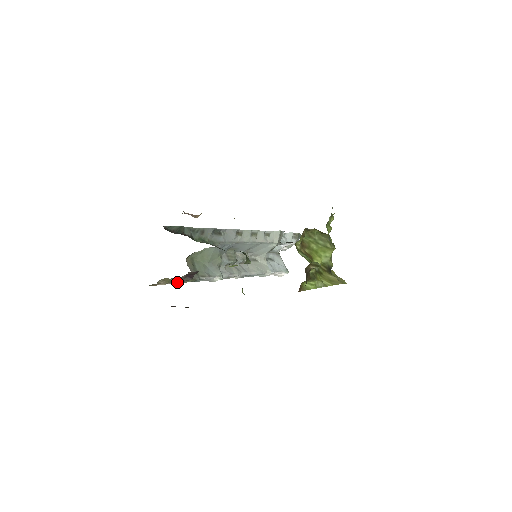
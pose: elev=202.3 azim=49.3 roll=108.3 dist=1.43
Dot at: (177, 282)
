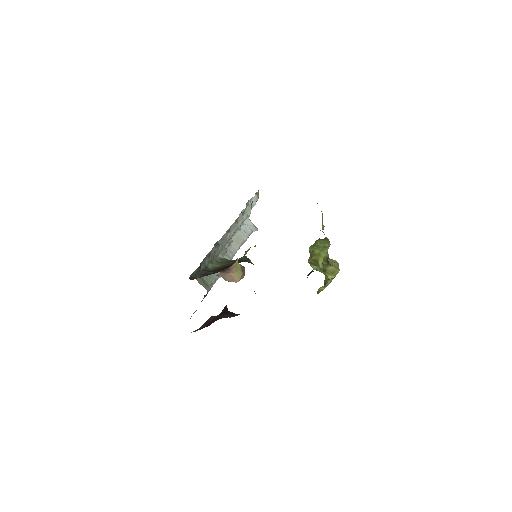
Dot at: occluded
